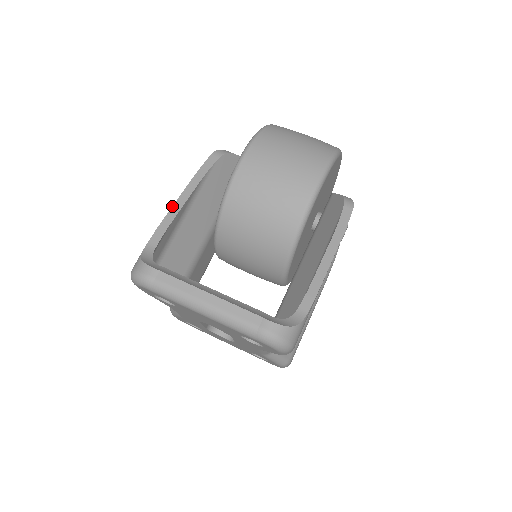
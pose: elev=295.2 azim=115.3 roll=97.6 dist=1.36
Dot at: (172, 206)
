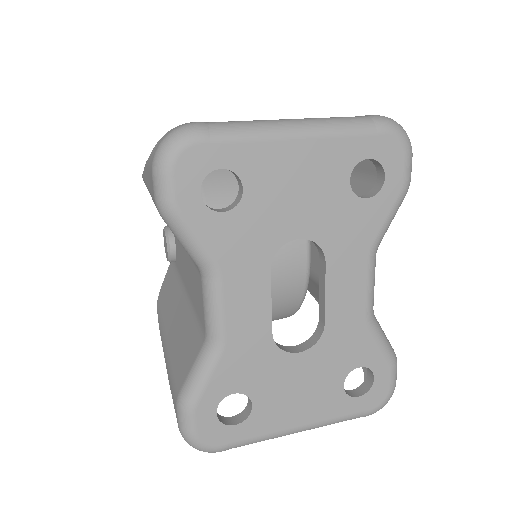
Dot at: (144, 168)
